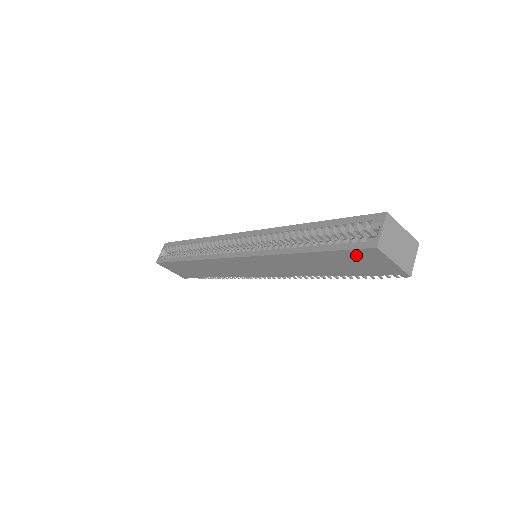
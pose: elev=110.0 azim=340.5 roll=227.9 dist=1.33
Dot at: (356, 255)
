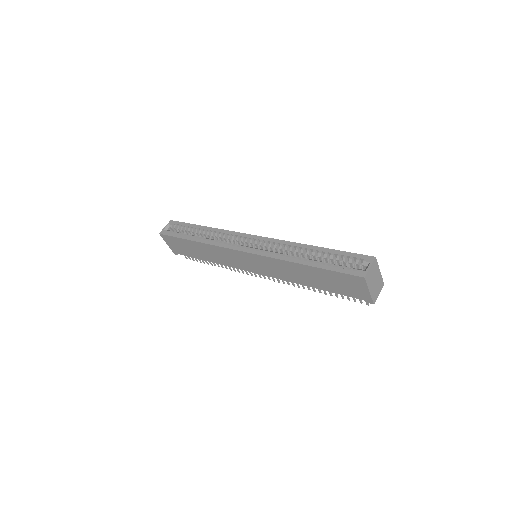
Dot at: (346, 278)
